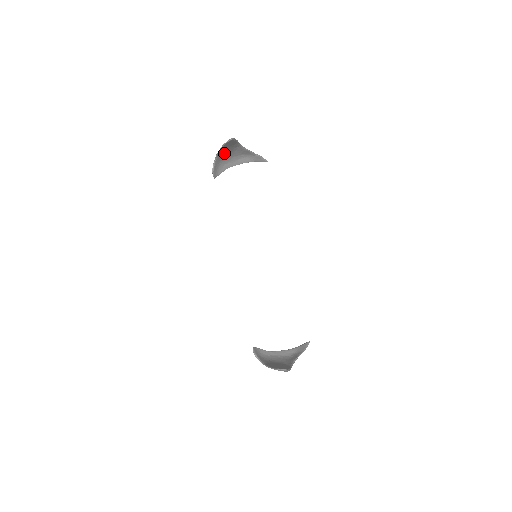
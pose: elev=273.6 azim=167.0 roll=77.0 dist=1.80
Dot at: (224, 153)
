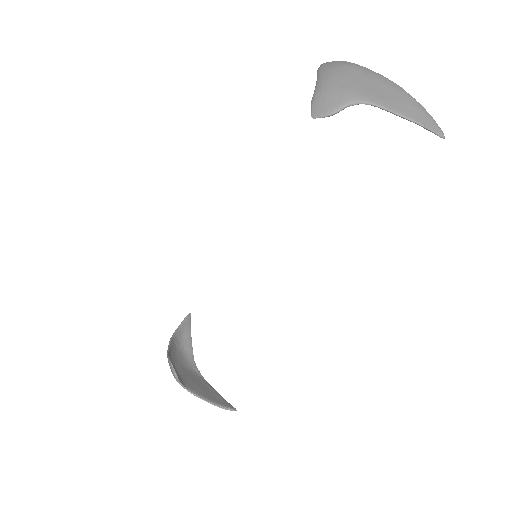
Dot at: (373, 94)
